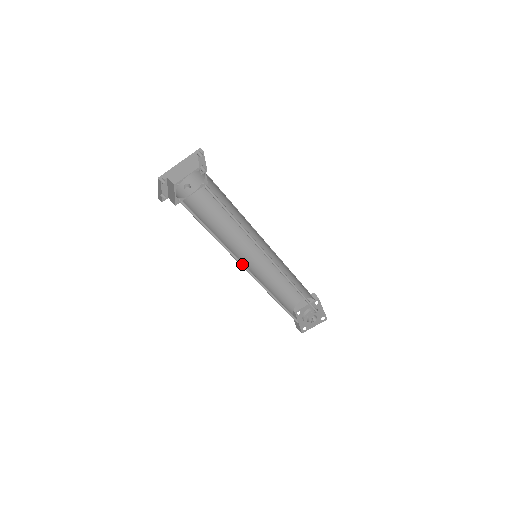
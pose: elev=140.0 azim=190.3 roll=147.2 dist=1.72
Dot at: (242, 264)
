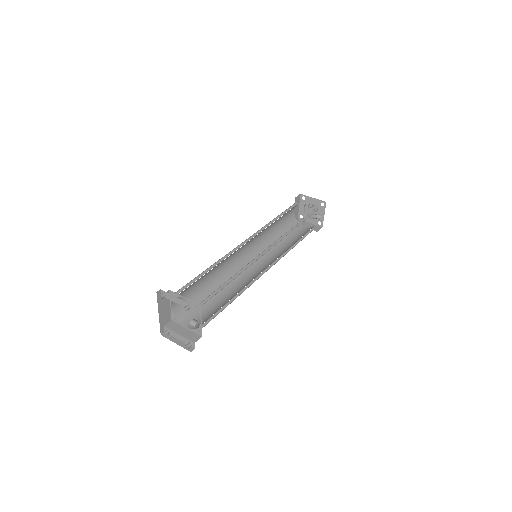
Dot at: (259, 275)
